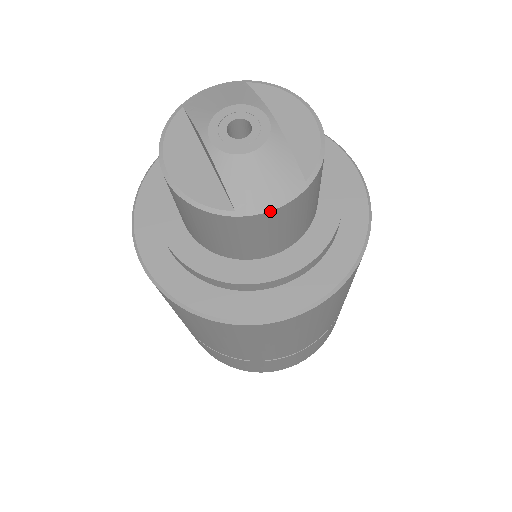
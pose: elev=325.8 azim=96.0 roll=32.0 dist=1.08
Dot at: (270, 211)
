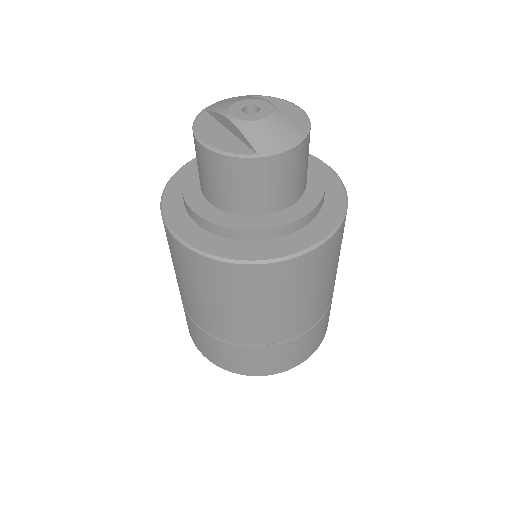
Dot at: (282, 153)
